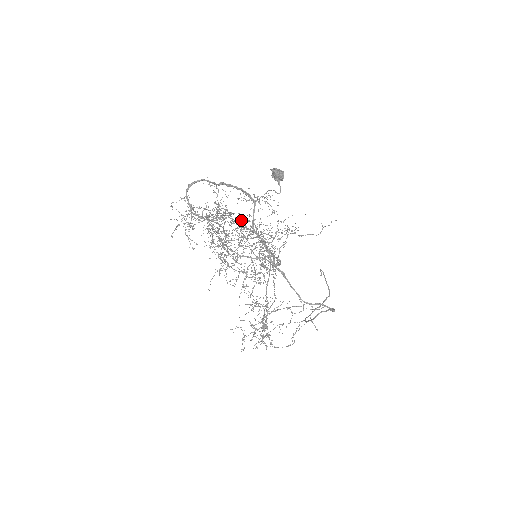
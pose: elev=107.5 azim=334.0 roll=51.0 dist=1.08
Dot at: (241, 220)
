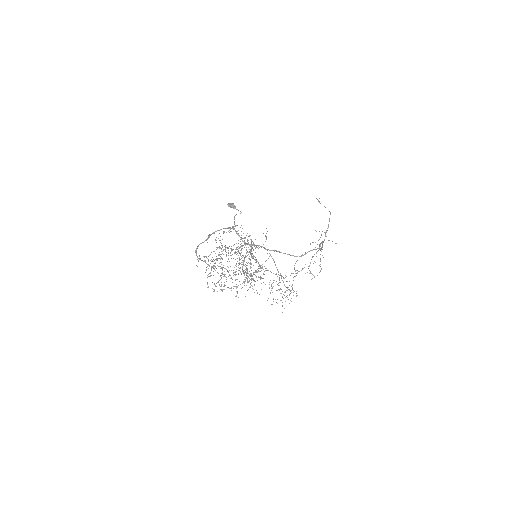
Dot at: occluded
